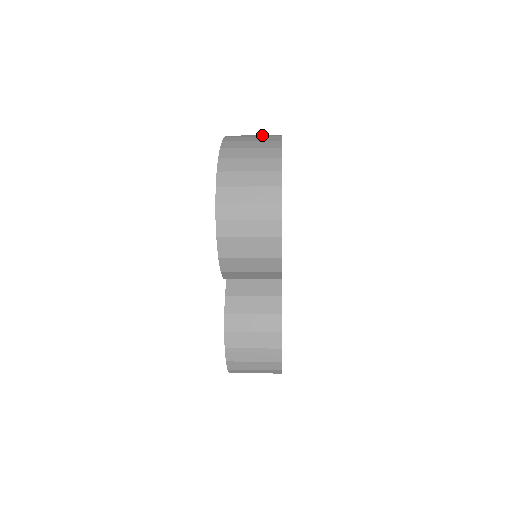
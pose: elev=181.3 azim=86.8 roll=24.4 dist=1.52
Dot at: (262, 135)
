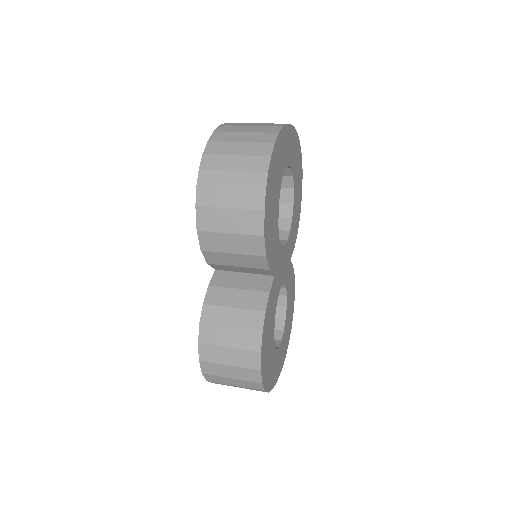
Dot at: occluded
